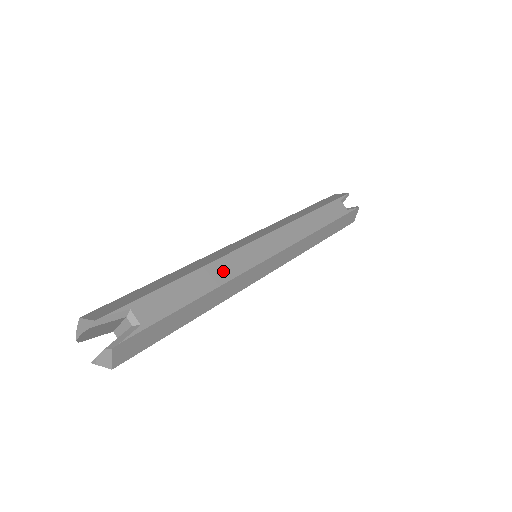
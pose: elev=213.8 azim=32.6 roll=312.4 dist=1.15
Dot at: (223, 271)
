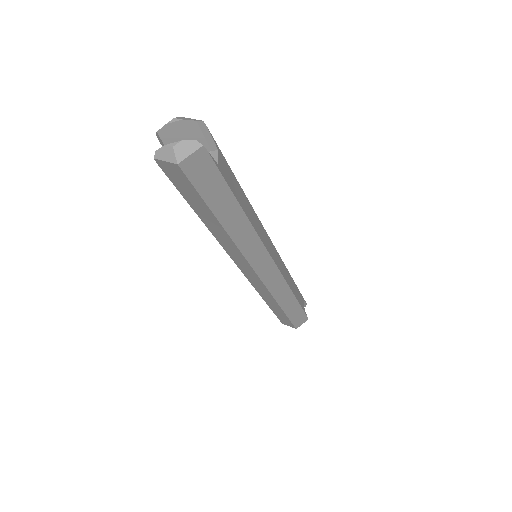
Dot at: (256, 222)
